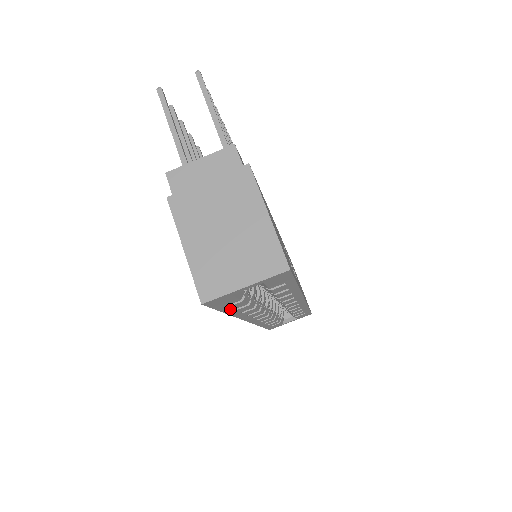
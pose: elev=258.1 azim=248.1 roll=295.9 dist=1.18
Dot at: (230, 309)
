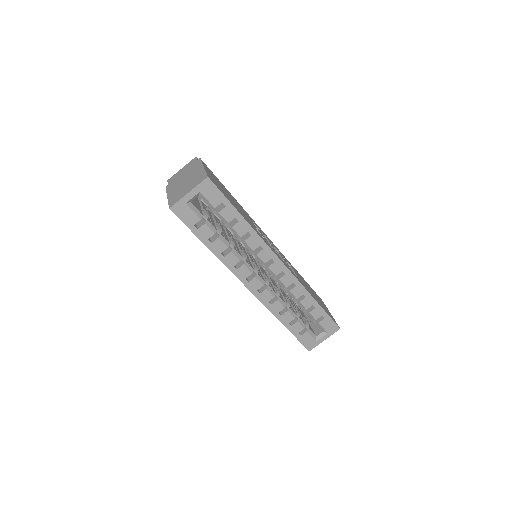
Dot at: (204, 237)
